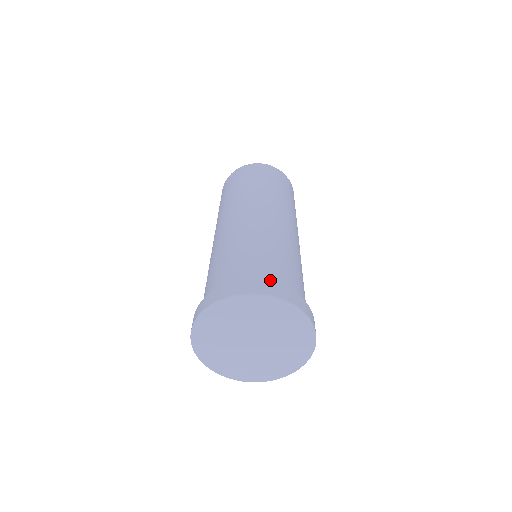
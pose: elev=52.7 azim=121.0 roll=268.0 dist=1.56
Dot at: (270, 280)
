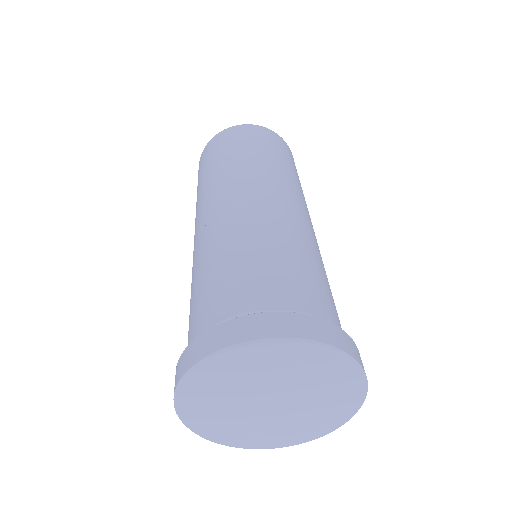
Dot at: occluded
